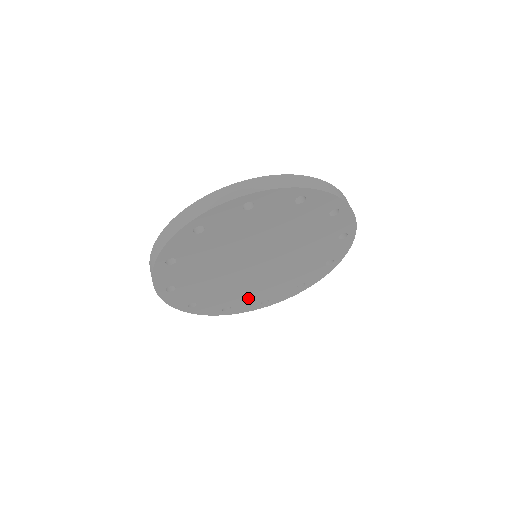
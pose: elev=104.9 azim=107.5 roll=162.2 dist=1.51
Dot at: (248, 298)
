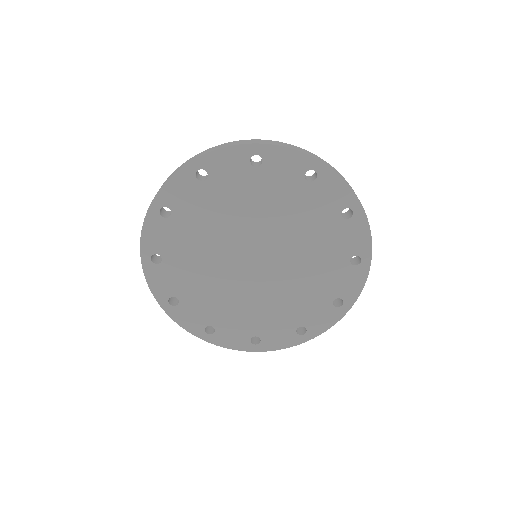
Dot at: (237, 322)
